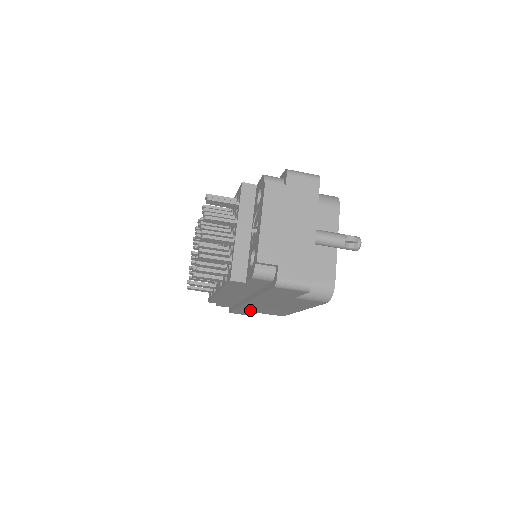
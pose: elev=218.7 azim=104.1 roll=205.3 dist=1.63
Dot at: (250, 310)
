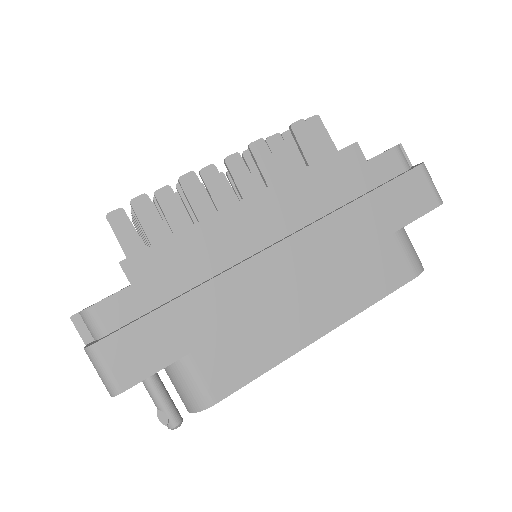
Dot at: (201, 318)
